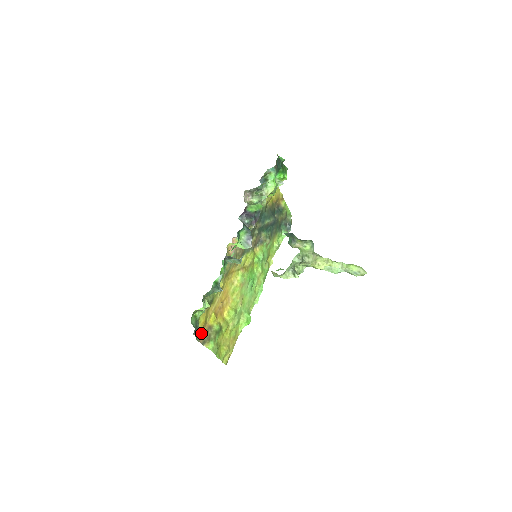
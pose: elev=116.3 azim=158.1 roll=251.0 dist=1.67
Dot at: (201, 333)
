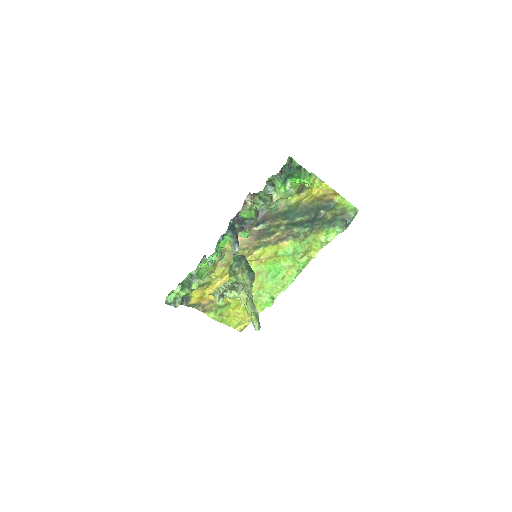
Dot at: (200, 304)
